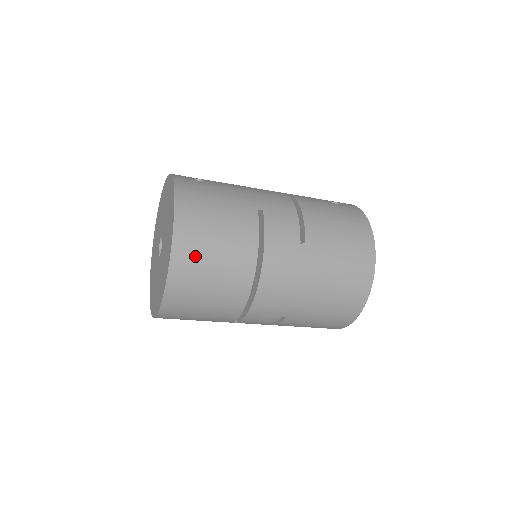
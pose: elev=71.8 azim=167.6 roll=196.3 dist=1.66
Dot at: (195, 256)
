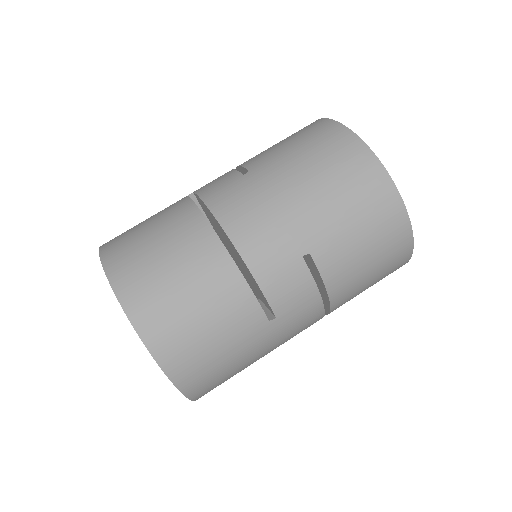
Dot at: (135, 262)
